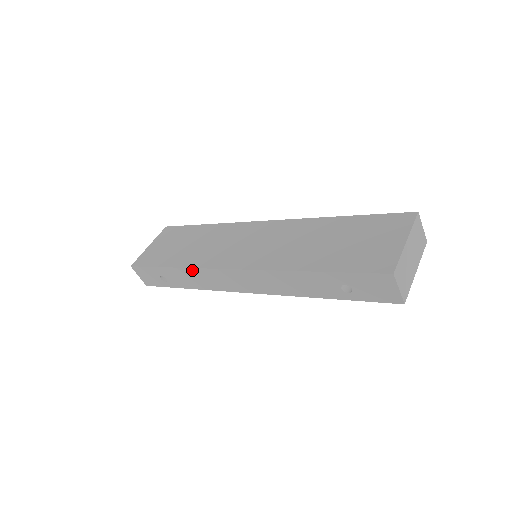
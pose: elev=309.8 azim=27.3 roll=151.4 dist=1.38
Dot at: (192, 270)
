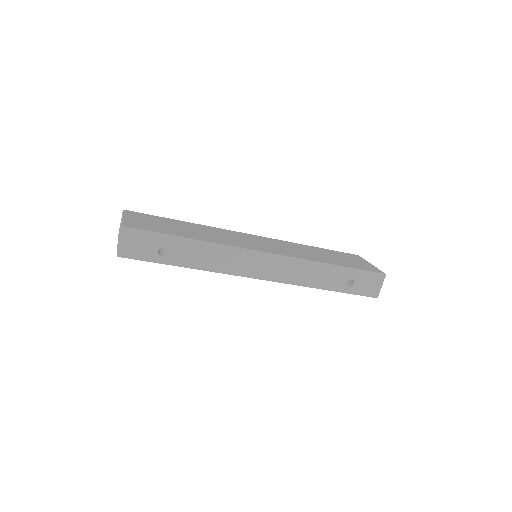
Dot at: (220, 246)
